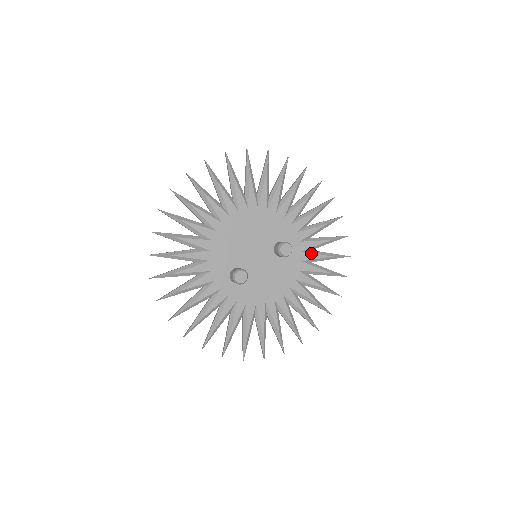
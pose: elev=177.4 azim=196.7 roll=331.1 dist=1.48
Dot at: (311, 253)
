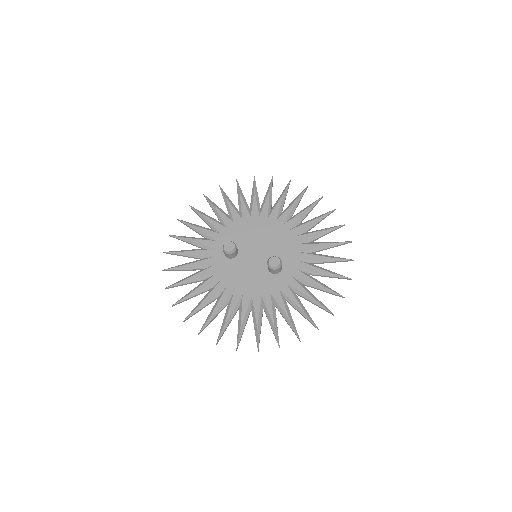
Dot at: (292, 292)
